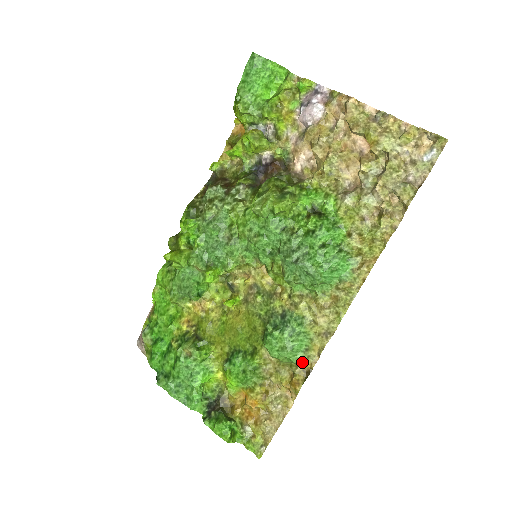
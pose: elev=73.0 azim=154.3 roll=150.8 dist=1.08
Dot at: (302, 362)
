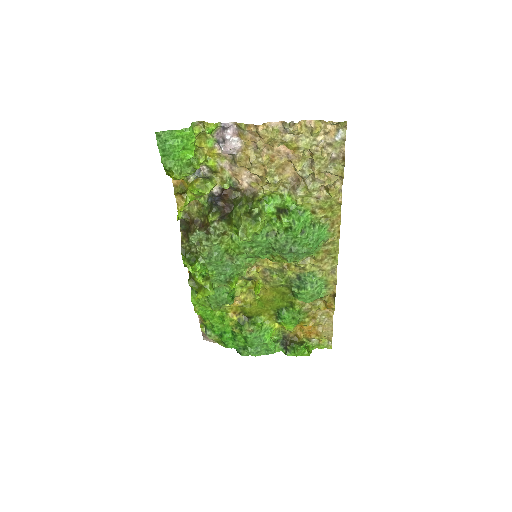
Dot at: (327, 293)
